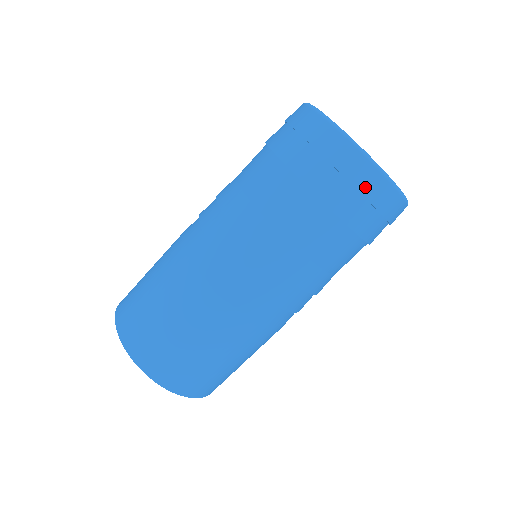
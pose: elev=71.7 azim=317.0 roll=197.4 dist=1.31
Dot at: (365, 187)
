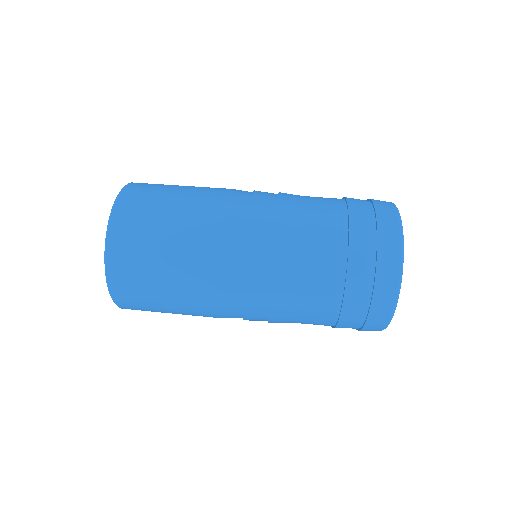
Dot at: (381, 279)
